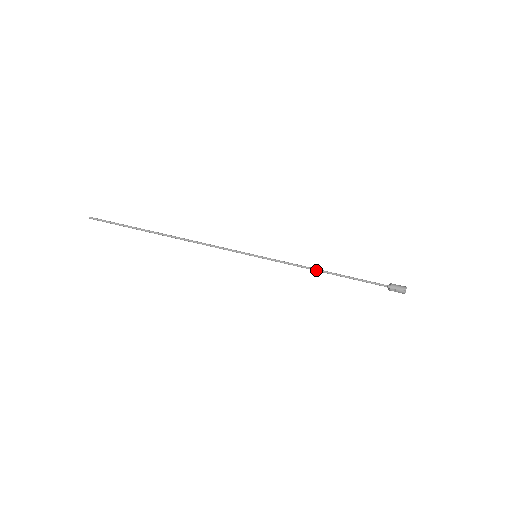
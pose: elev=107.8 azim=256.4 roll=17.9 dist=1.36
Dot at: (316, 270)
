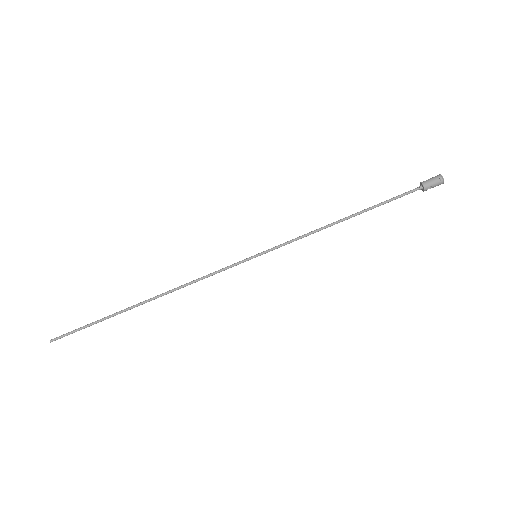
Dot at: occluded
